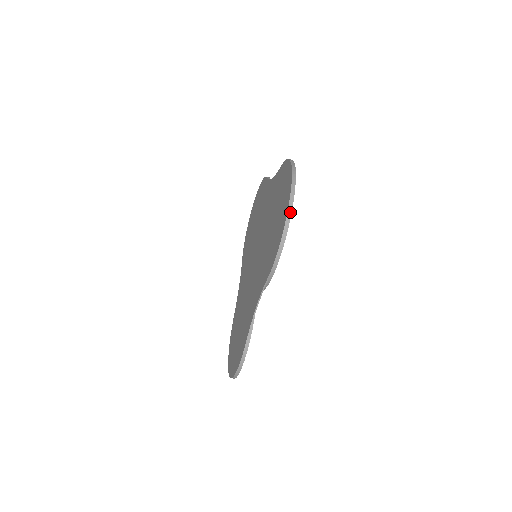
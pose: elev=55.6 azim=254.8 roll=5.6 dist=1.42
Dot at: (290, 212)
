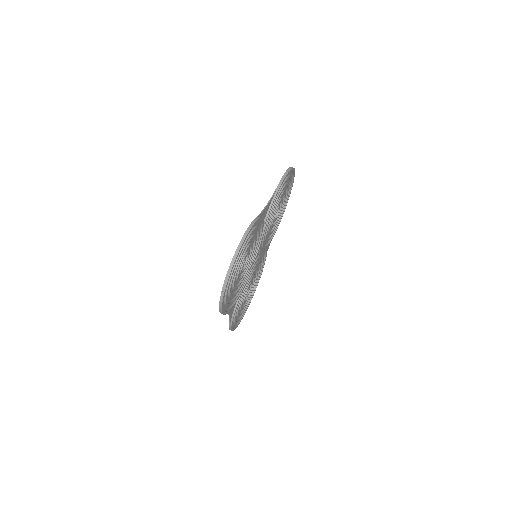
Dot at: (293, 168)
